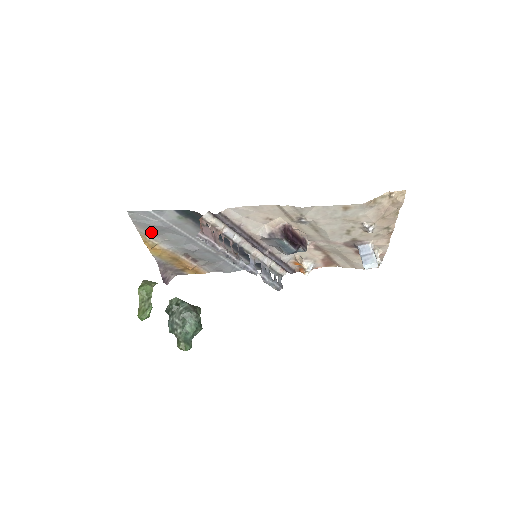
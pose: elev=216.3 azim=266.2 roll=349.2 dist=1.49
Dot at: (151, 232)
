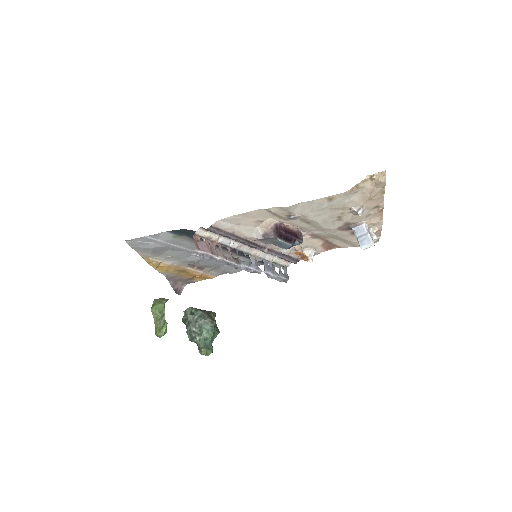
Dot at: (152, 253)
